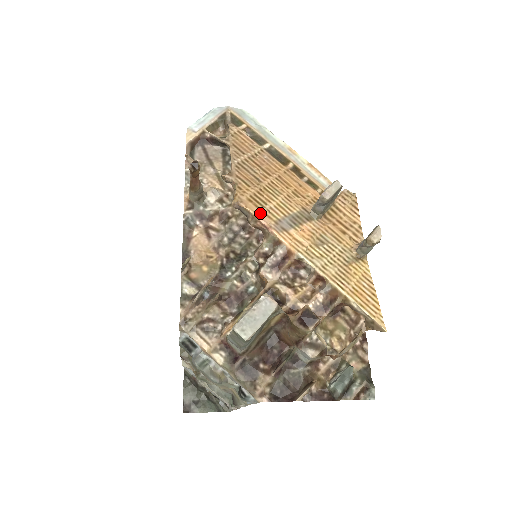
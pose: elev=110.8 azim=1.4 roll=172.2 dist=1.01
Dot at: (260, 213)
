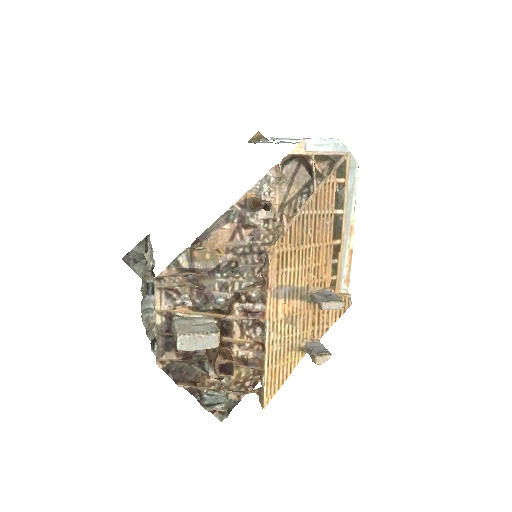
Dot at: (275, 272)
